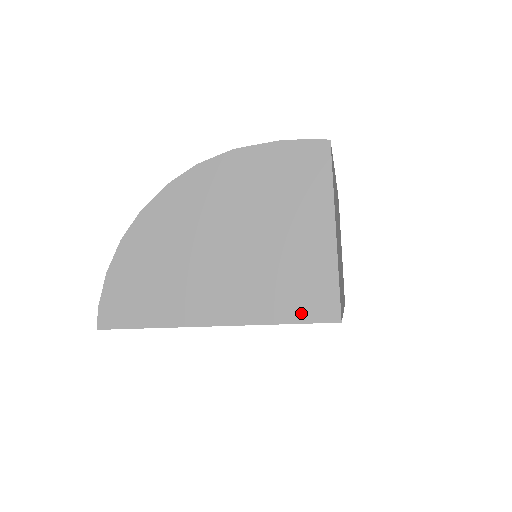
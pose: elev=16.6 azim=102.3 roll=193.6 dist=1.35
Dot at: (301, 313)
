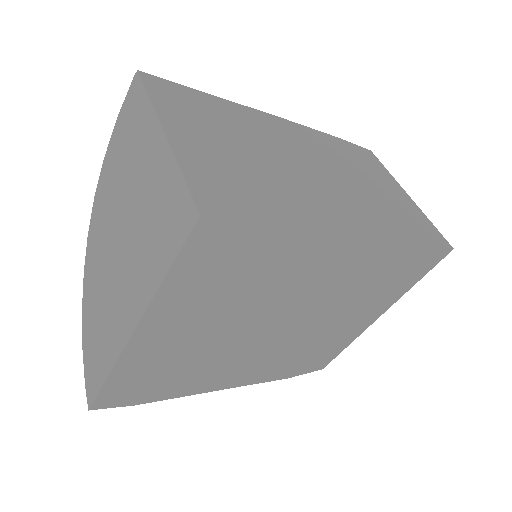
Dot at: (172, 245)
